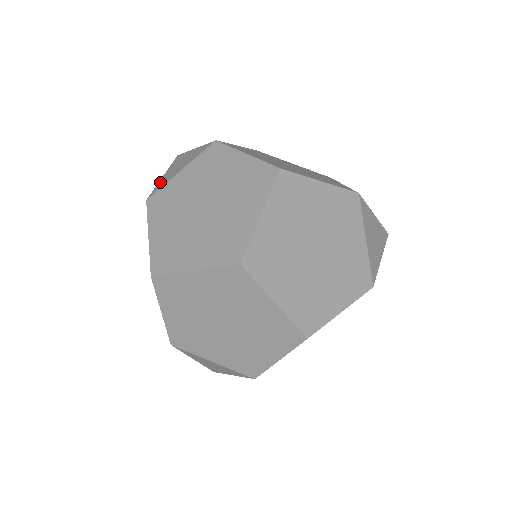
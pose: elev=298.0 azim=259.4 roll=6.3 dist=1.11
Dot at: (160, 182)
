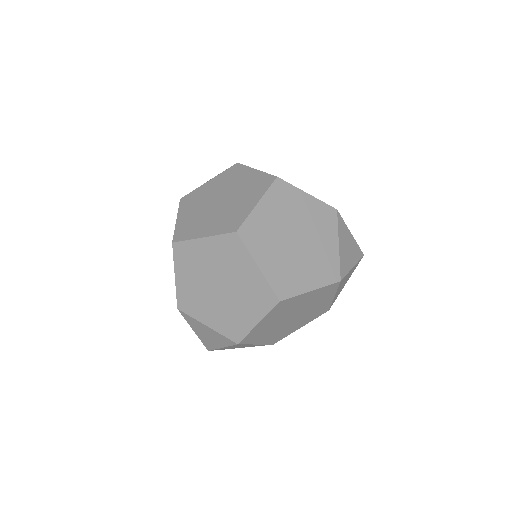
Dot at: occluded
